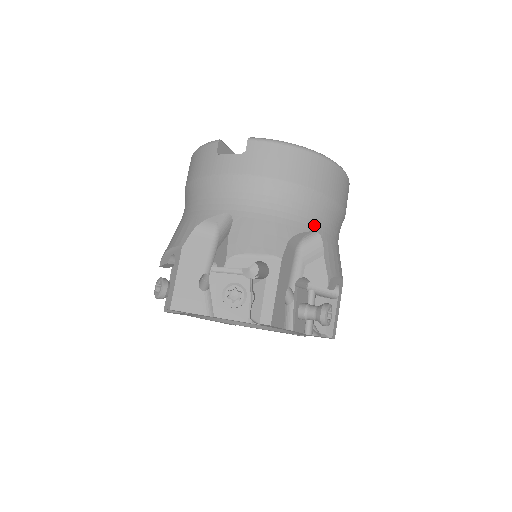
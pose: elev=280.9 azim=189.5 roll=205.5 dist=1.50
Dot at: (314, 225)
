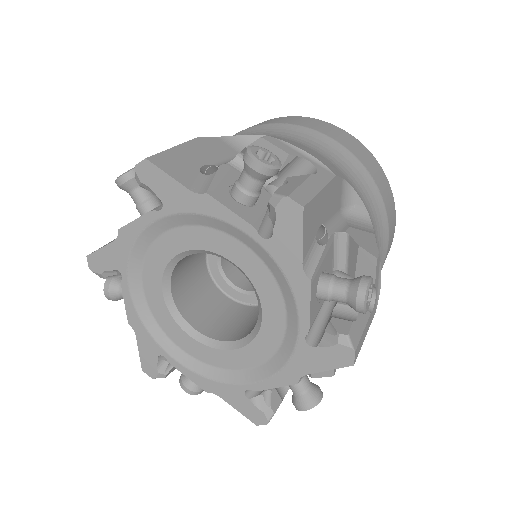
Dot at: occluded
